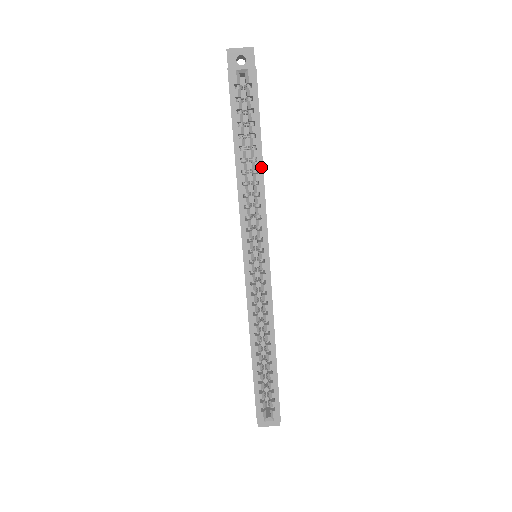
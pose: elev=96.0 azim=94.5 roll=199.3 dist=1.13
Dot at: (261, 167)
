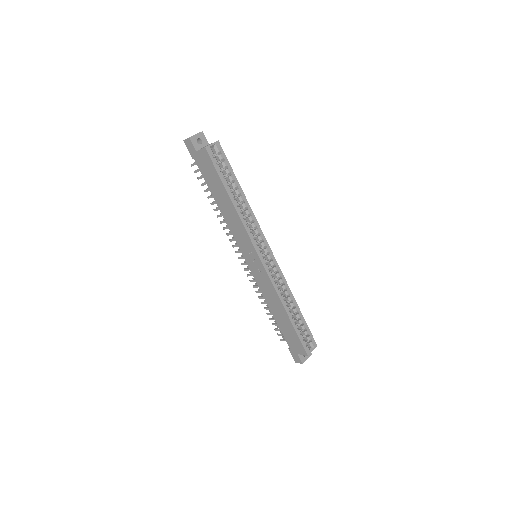
Dot at: (245, 198)
